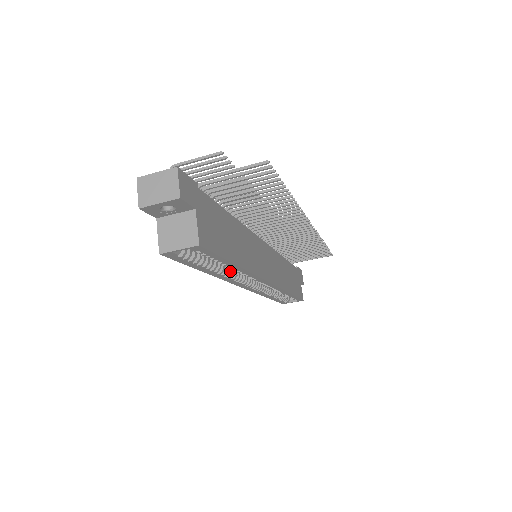
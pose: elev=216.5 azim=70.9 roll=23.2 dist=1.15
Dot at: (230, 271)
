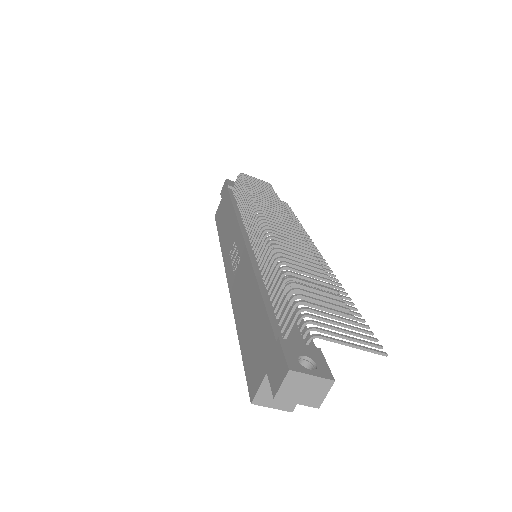
Dot at: occluded
